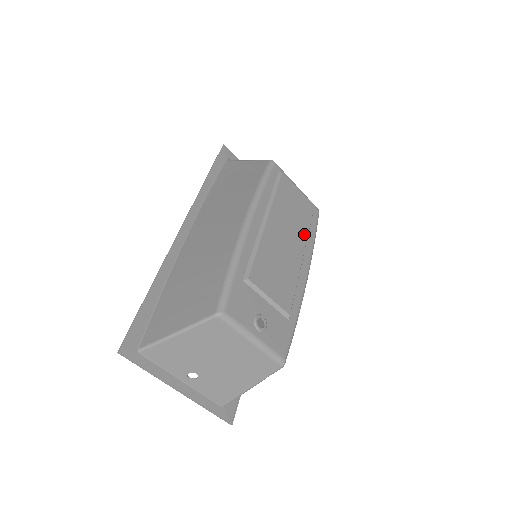
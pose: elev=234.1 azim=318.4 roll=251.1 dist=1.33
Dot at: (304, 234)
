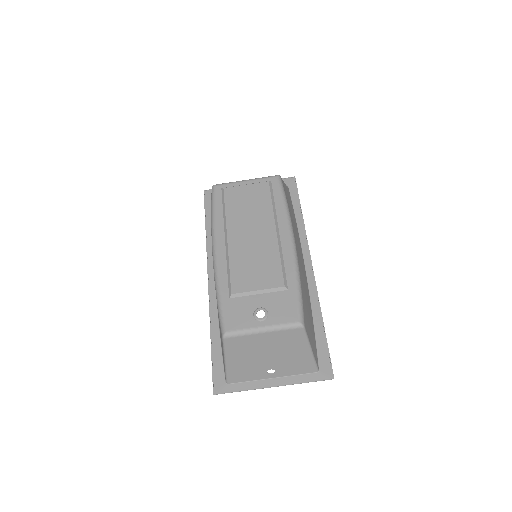
Dot at: (269, 212)
